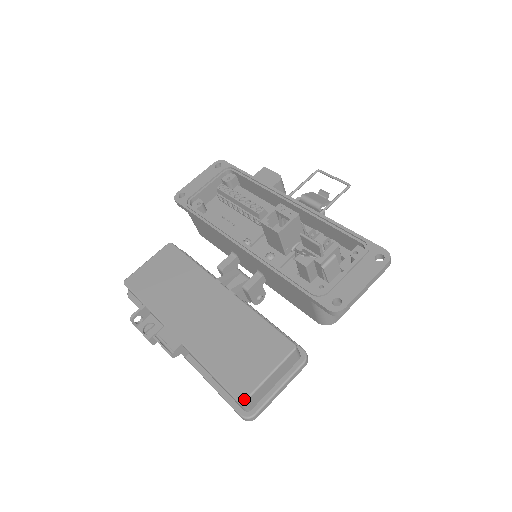
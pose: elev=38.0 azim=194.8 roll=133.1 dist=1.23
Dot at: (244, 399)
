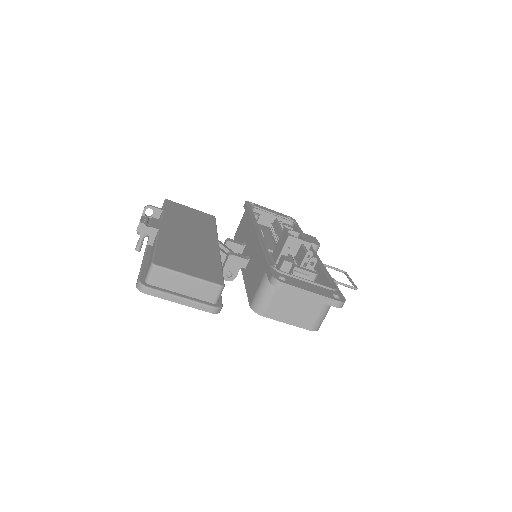
Dot at: (158, 264)
